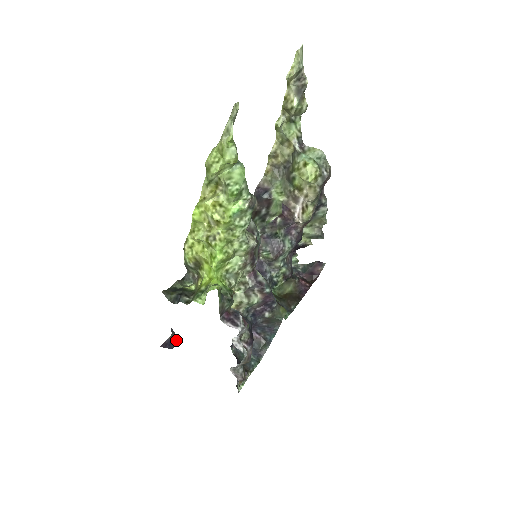
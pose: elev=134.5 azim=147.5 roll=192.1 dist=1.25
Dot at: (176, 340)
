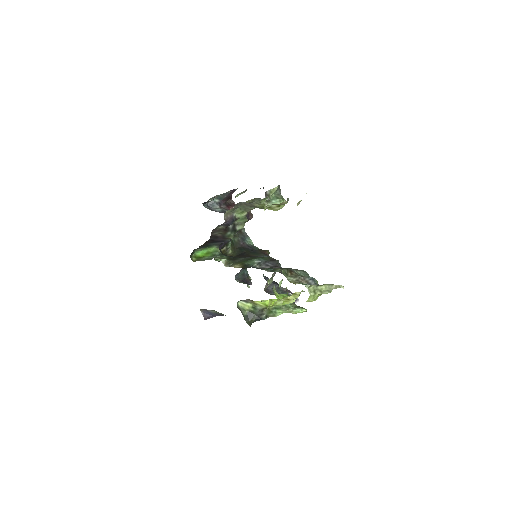
Dot at: (215, 311)
